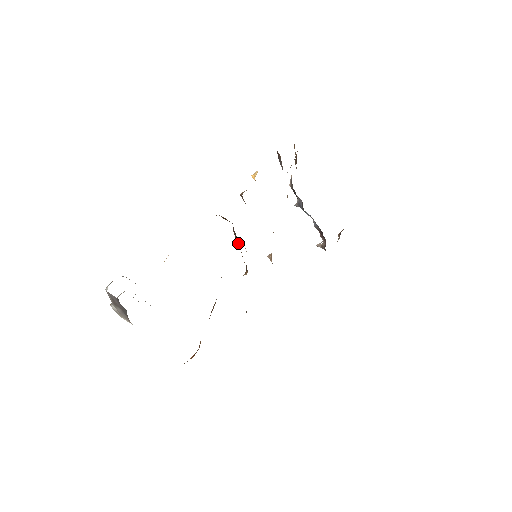
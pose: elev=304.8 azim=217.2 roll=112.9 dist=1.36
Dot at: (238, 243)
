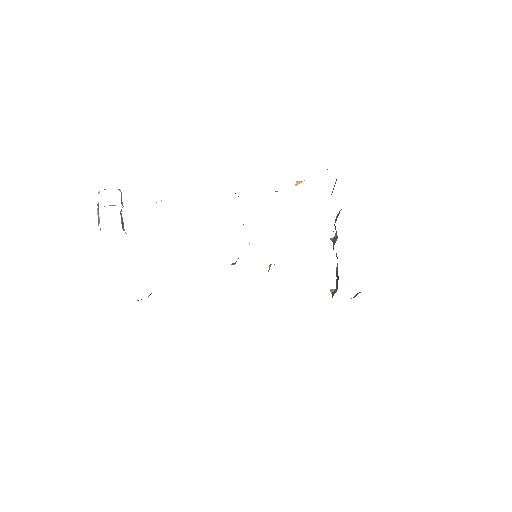
Dot at: occluded
